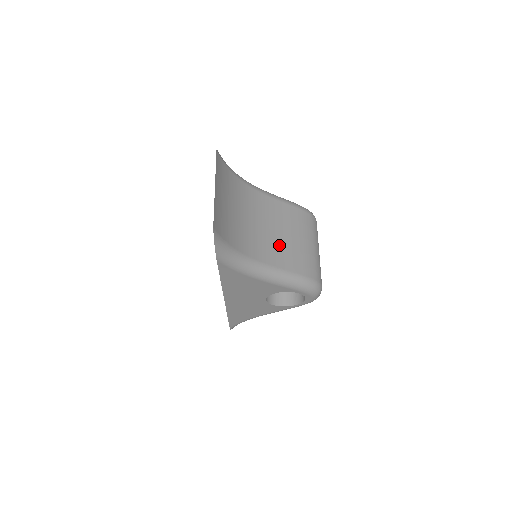
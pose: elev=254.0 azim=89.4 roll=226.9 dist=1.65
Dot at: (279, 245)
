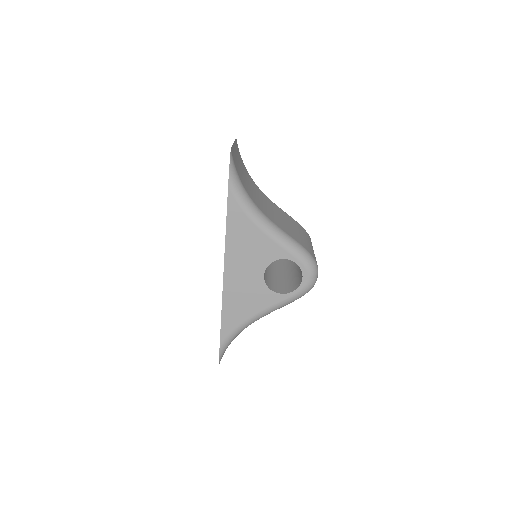
Dot at: (280, 221)
